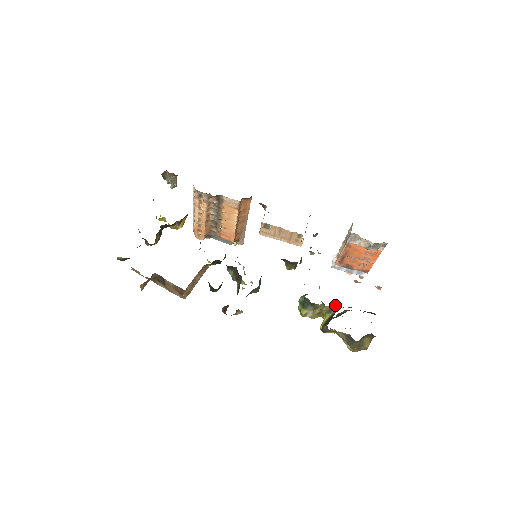
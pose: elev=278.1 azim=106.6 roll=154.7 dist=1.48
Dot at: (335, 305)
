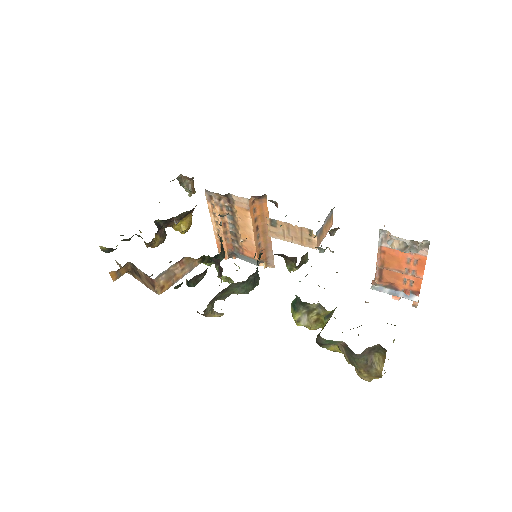
Dot at: occluded
